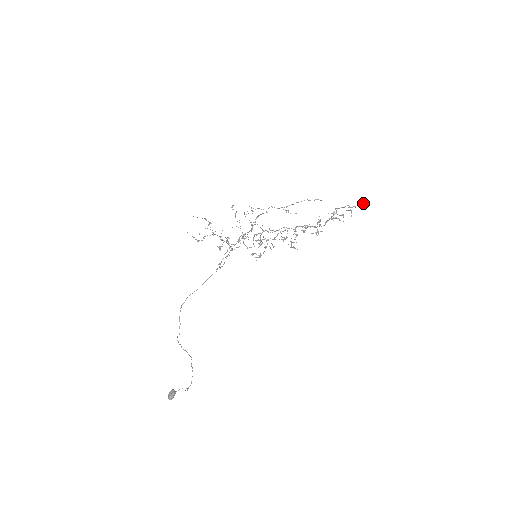
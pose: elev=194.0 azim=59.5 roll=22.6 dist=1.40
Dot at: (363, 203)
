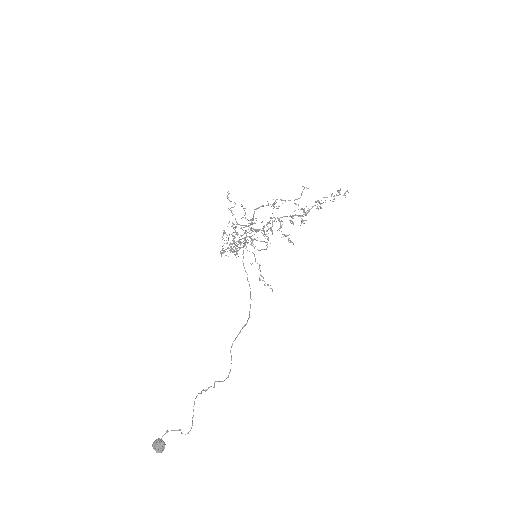
Dot at: occluded
